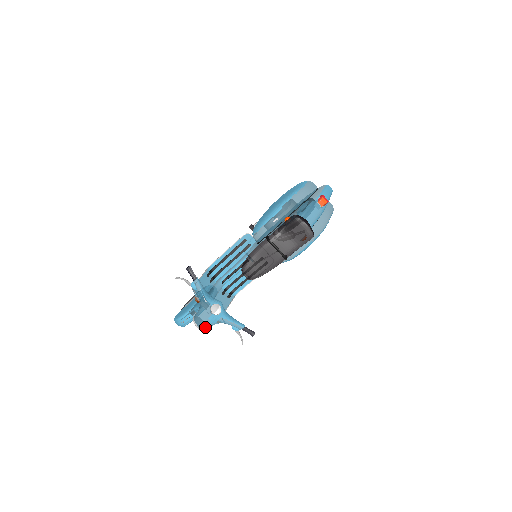
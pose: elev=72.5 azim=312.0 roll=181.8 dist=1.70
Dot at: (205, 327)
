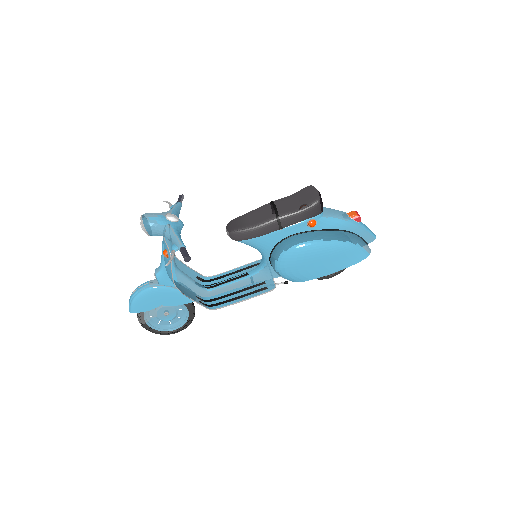
Dot at: (147, 219)
